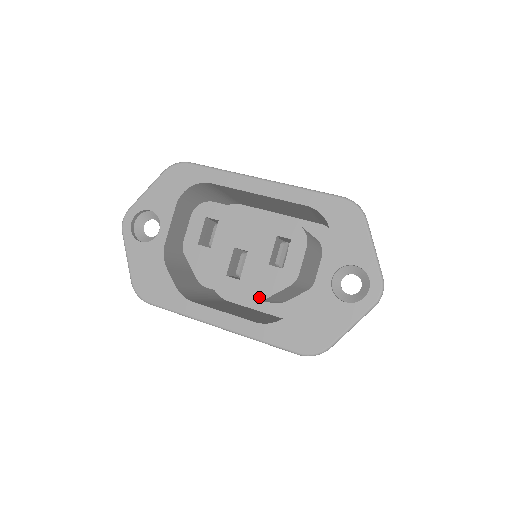
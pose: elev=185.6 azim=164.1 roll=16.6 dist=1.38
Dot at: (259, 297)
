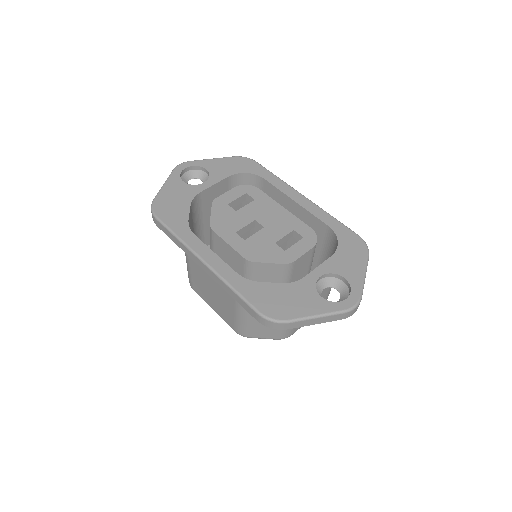
Dot at: (253, 258)
